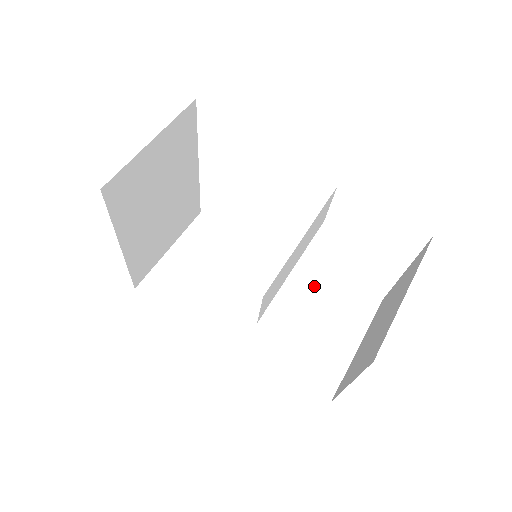
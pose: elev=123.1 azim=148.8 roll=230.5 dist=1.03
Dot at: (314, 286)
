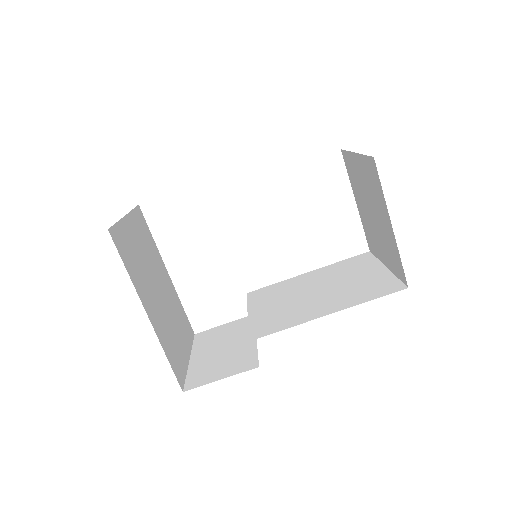
Dot at: (319, 277)
